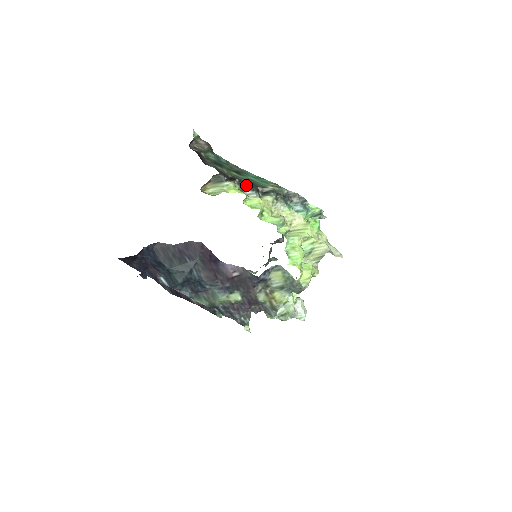
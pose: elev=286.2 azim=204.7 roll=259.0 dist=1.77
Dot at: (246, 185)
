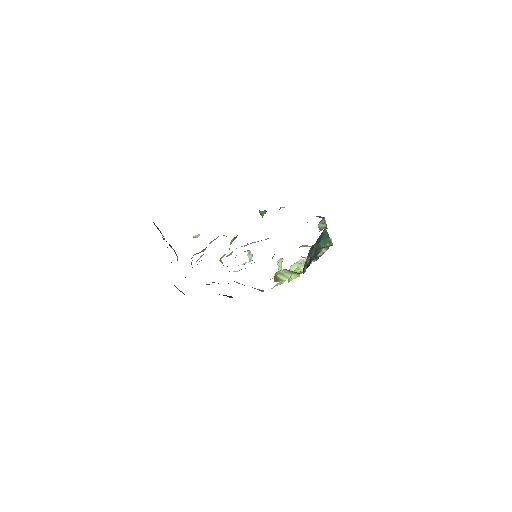
Dot at: occluded
